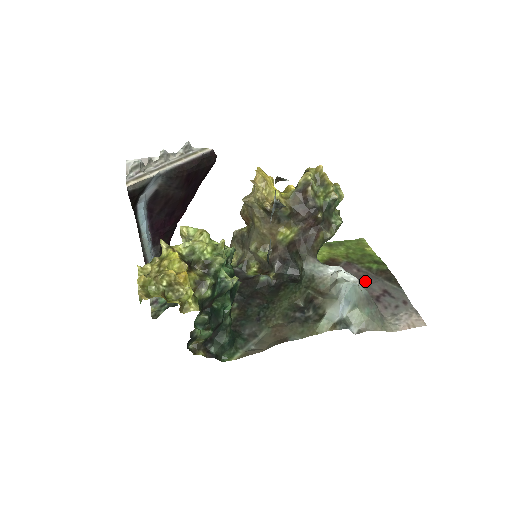
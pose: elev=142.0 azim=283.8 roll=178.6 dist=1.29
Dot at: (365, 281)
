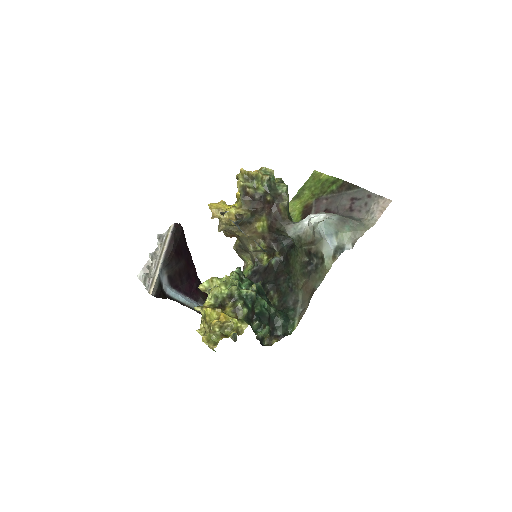
Dot at: (335, 204)
